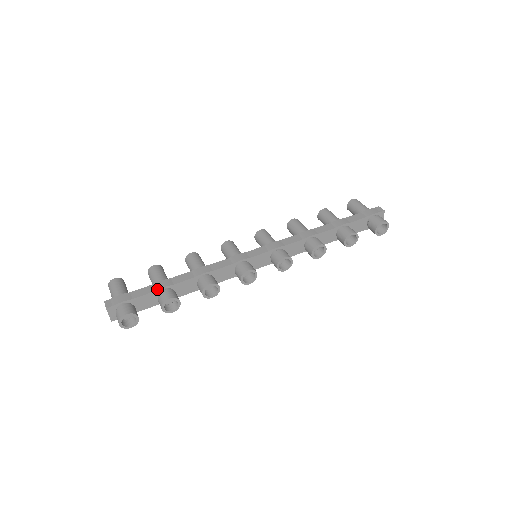
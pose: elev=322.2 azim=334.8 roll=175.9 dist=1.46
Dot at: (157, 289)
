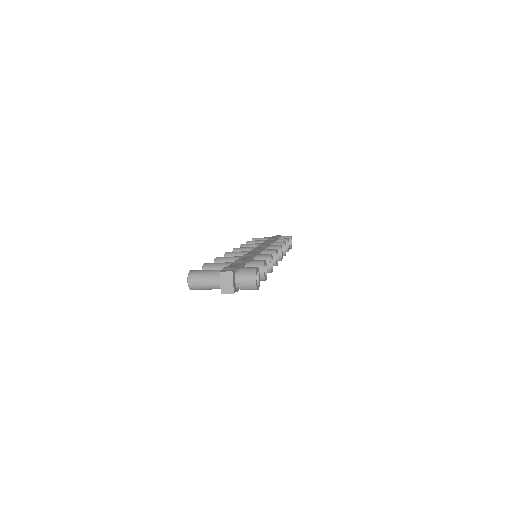
Dot at: (244, 261)
